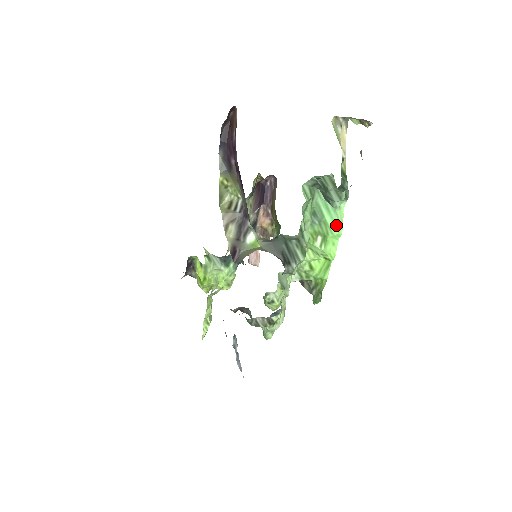
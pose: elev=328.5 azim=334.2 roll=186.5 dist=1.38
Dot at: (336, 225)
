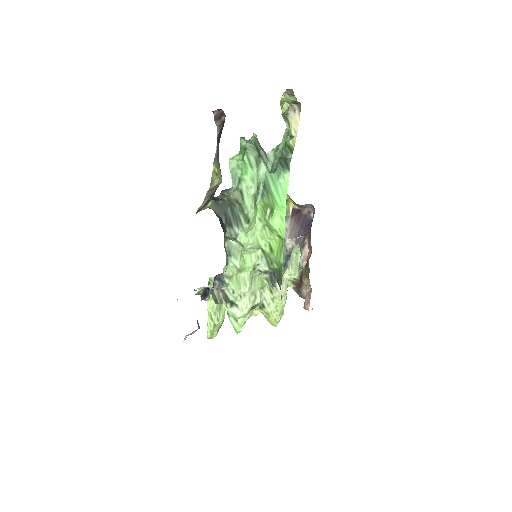
Dot at: (279, 195)
